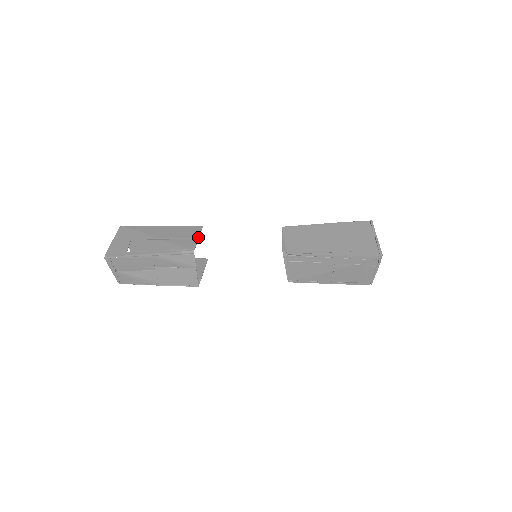
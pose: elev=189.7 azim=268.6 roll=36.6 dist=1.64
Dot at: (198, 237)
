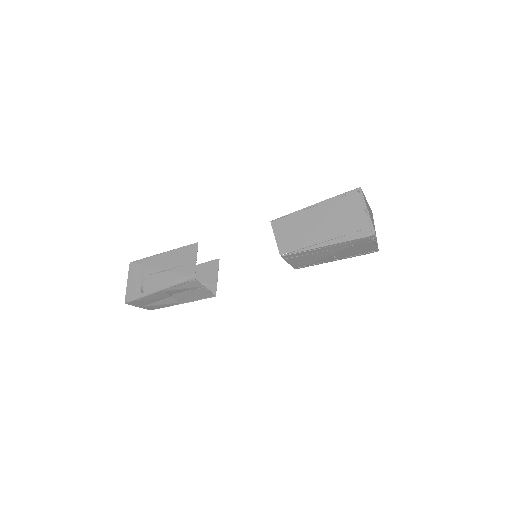
Dot at: (196, 259)
